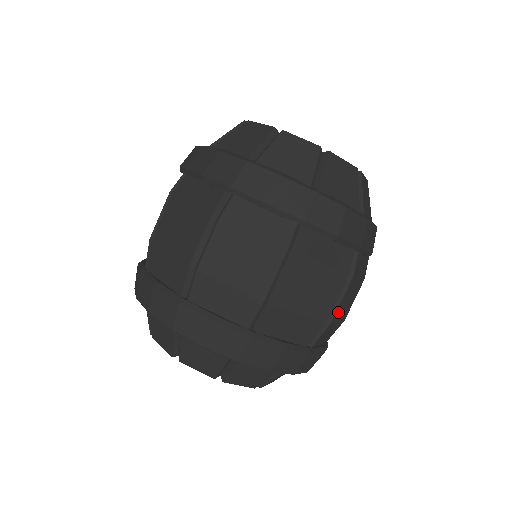
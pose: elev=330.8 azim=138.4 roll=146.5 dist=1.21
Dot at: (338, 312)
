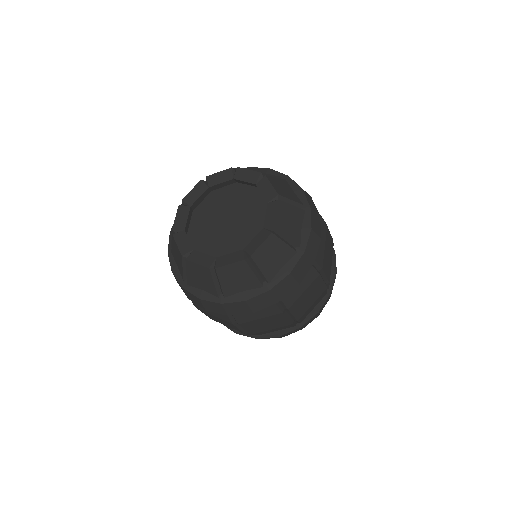
Dot at: (255, 330)
